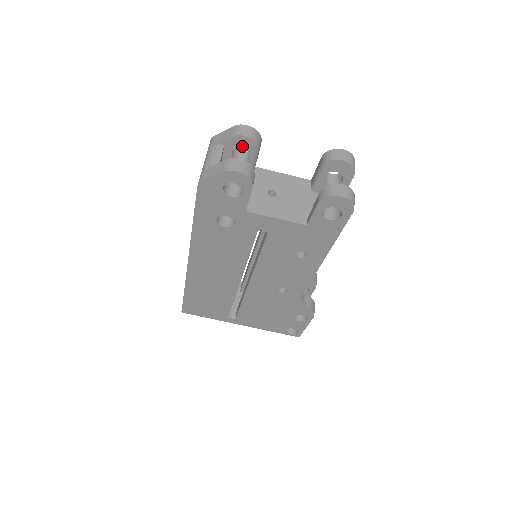
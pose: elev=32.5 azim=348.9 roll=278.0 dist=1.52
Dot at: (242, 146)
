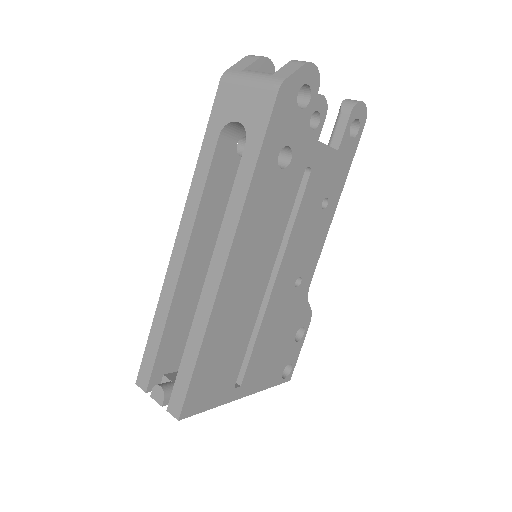
Dot at: occluded
